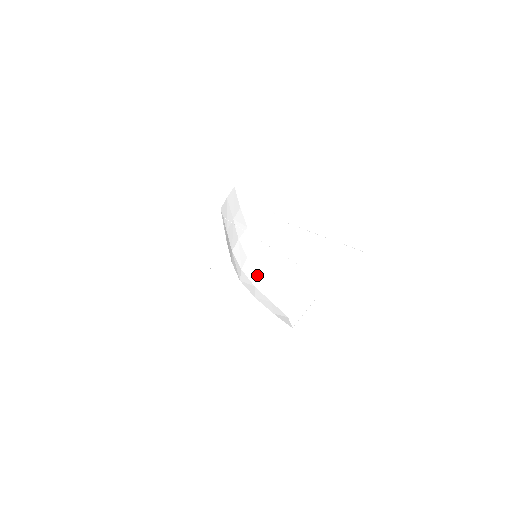
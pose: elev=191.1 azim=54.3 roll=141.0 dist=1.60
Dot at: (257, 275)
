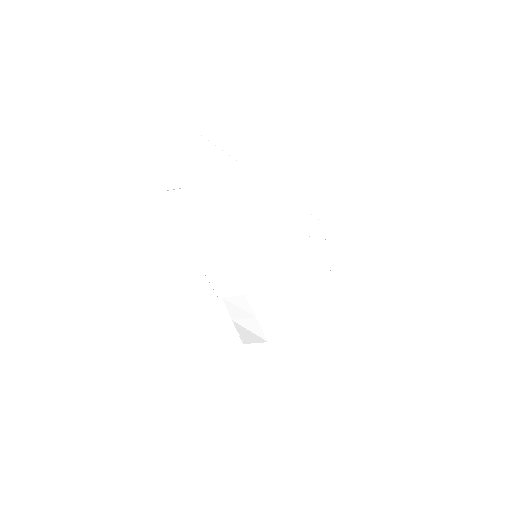
Dot at: (261, 286)
